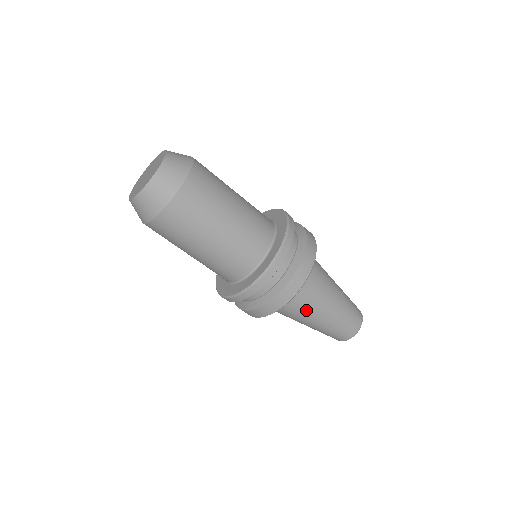
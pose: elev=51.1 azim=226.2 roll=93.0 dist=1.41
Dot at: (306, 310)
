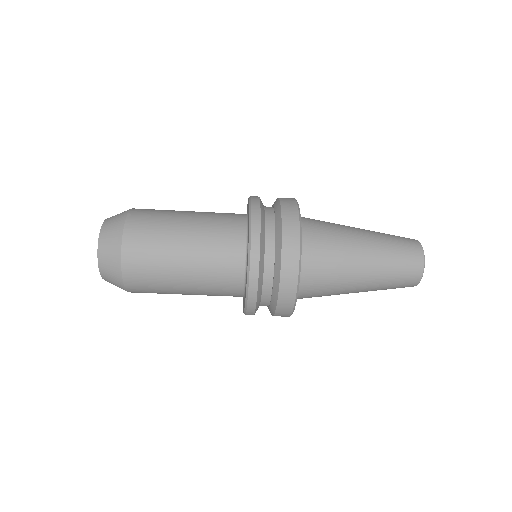
Dot at: (331, 294)
